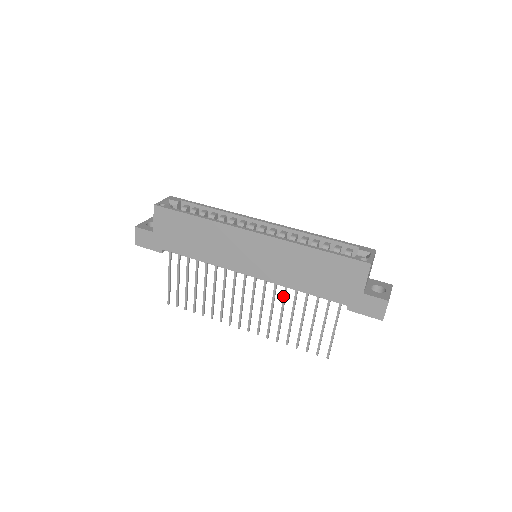
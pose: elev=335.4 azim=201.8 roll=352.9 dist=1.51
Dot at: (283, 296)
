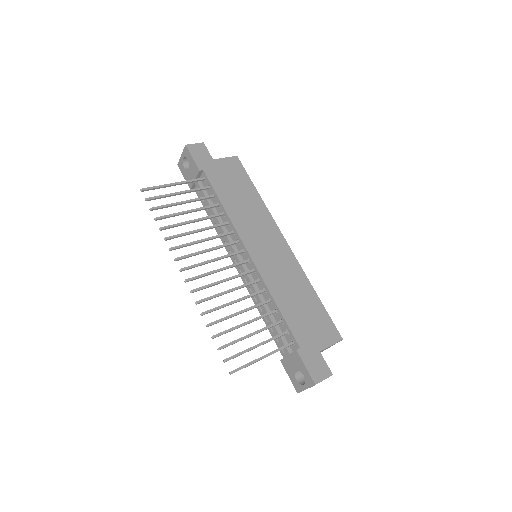
Dot at: (254, 293)
